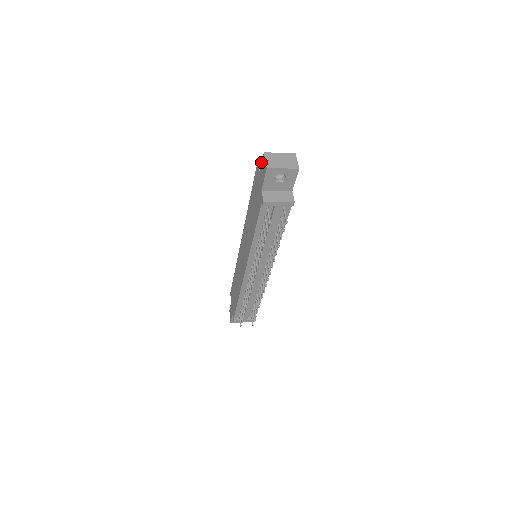
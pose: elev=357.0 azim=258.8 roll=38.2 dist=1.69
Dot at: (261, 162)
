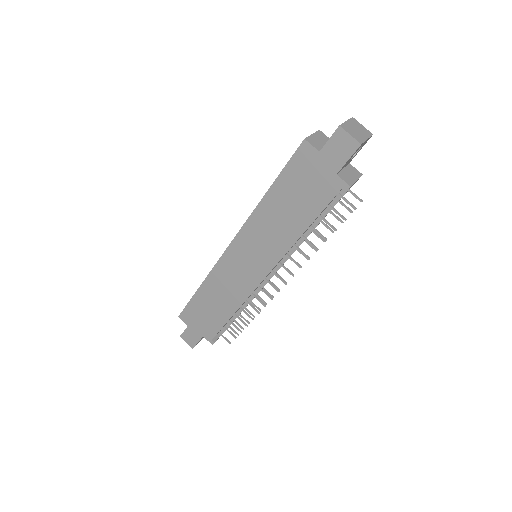
Dot at: (308, 139)
